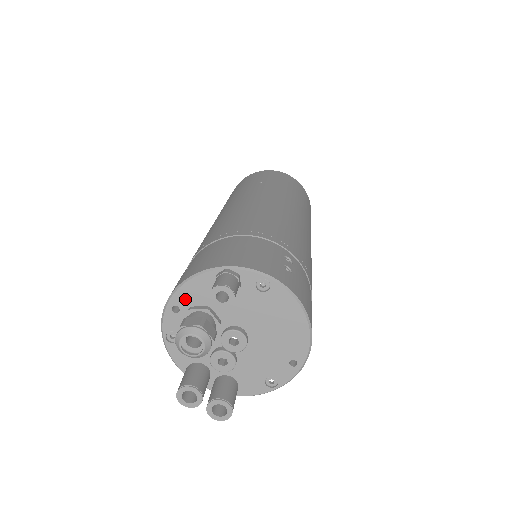
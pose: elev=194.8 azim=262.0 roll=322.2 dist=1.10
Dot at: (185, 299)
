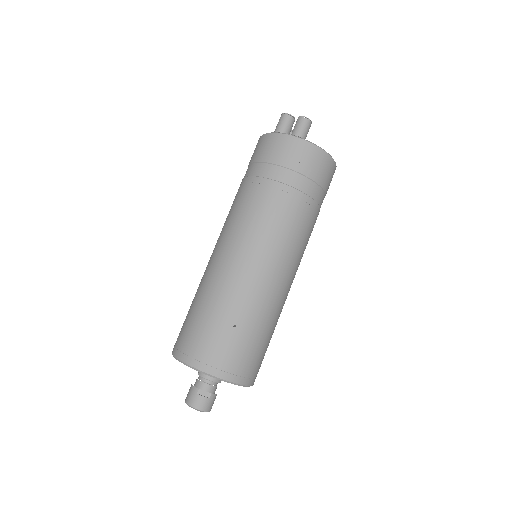
Dot at: occluded
